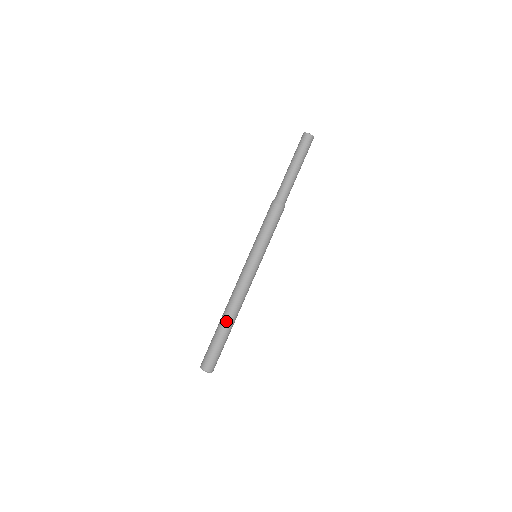
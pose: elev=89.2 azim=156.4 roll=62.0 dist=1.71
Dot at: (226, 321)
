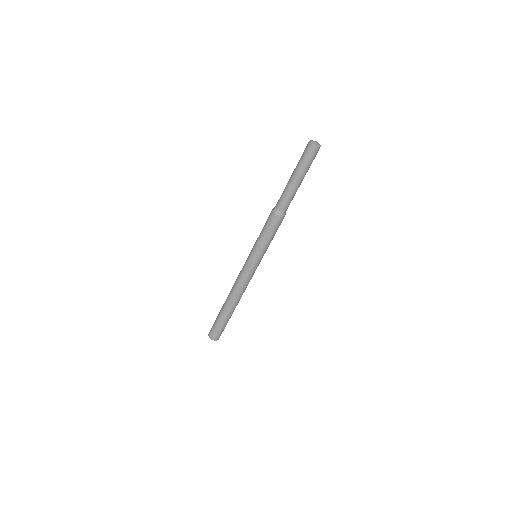
Dot at: (229, 307)
